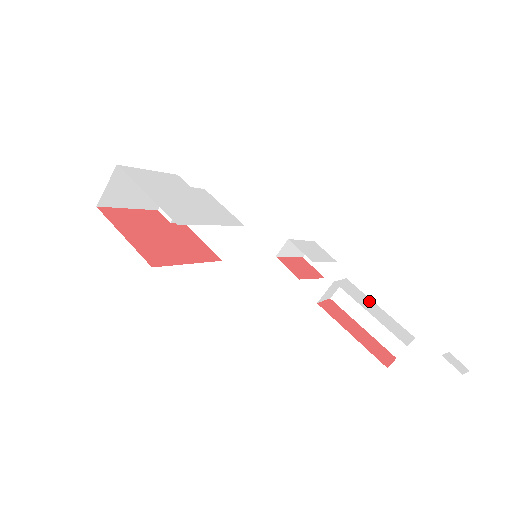
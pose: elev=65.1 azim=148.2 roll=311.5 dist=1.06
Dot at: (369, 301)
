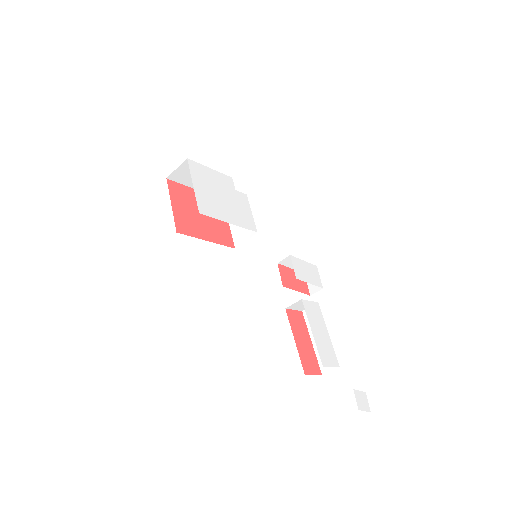
Dot at: (322, 325)
